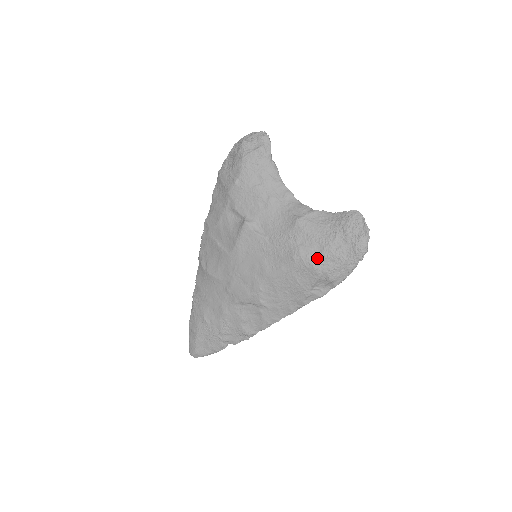
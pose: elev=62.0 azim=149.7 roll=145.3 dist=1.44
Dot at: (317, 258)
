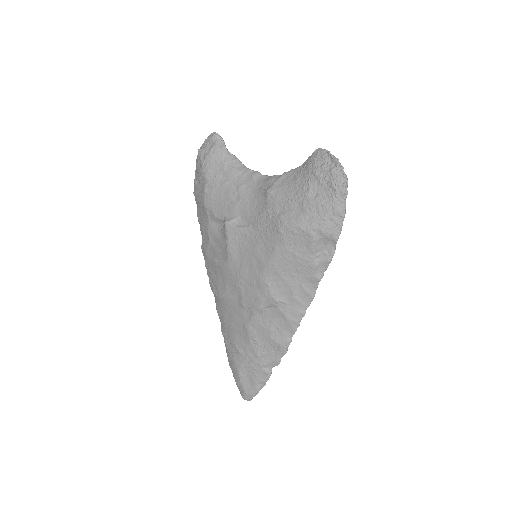
Dot at: (301, 218)
